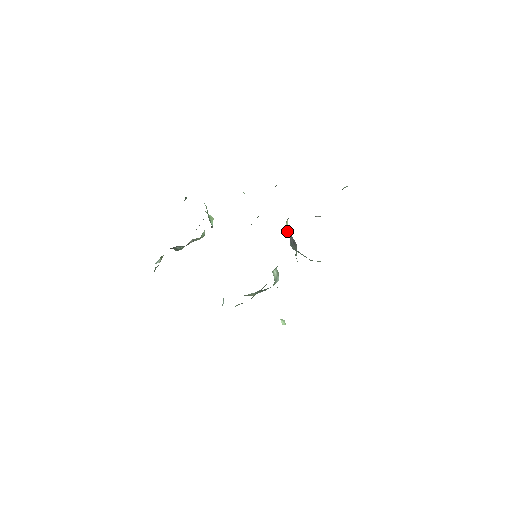
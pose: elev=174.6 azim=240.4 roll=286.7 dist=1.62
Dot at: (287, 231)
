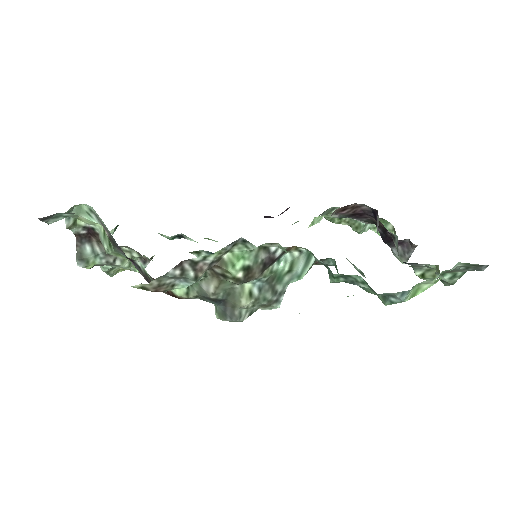
Dot at: occluded
